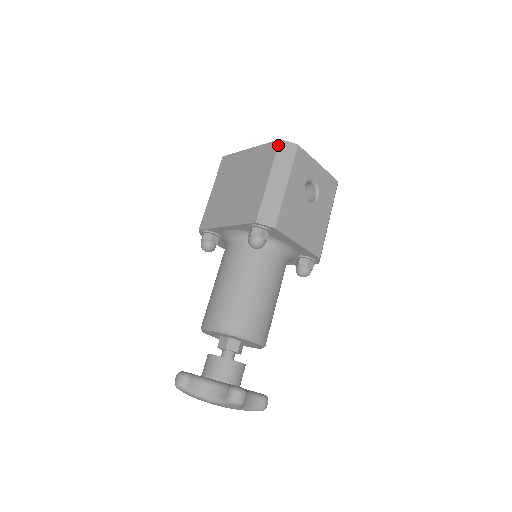
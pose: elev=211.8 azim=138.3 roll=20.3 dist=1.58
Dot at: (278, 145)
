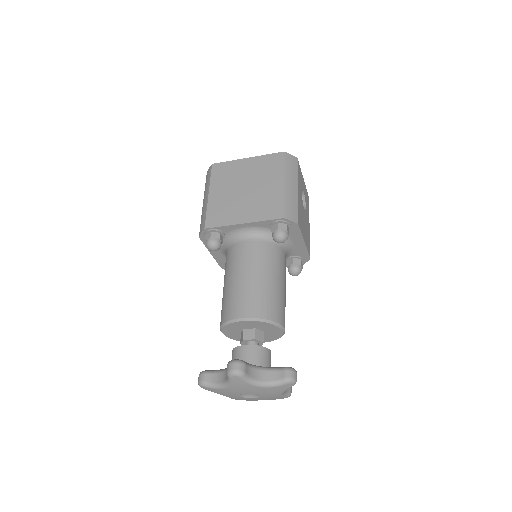
Dot at: (284, 156)
